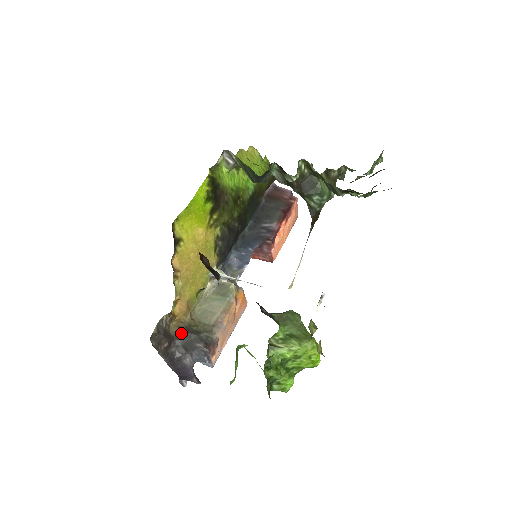
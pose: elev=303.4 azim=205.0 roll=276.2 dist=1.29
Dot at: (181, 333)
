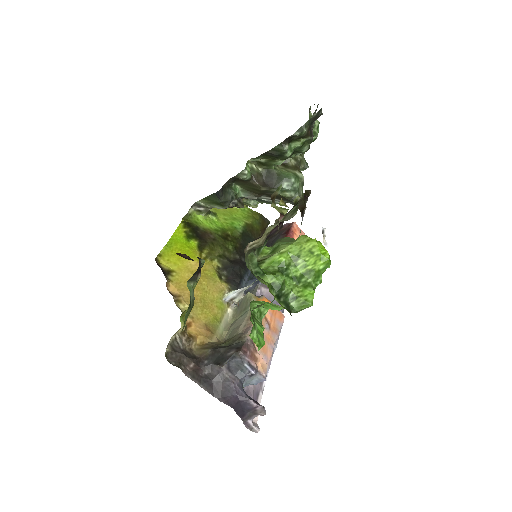
Dot at: (208, 352)
